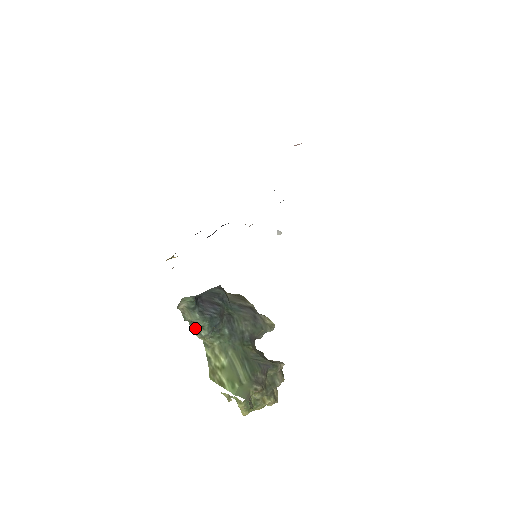
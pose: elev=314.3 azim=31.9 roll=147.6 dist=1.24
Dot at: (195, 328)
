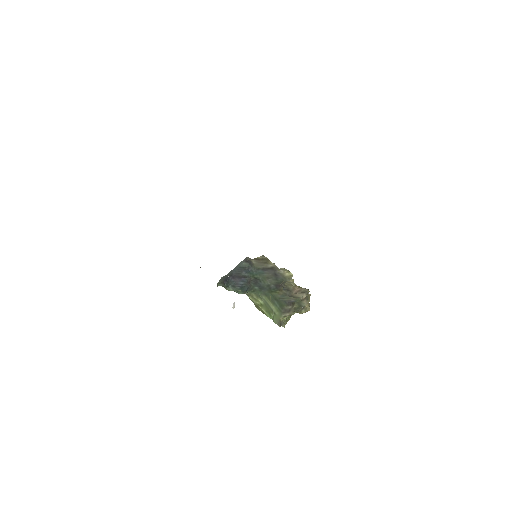
Dot at: occluded
